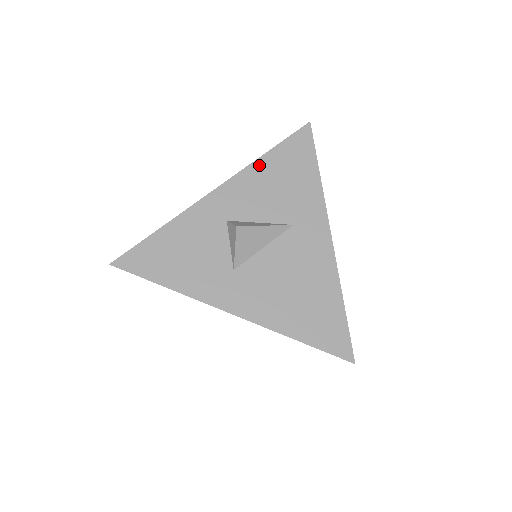
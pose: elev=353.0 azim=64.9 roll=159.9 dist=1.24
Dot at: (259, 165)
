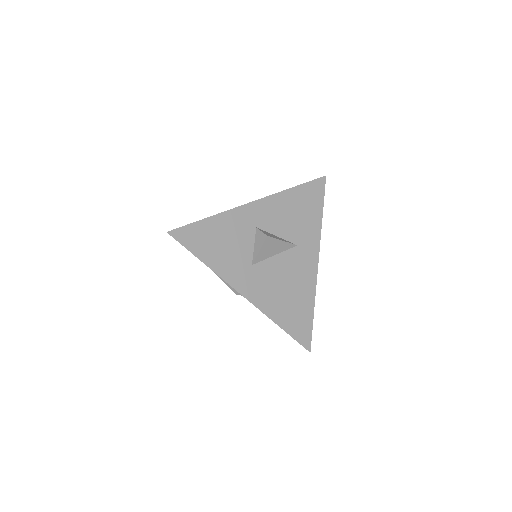
Dot at: (287, 194)
